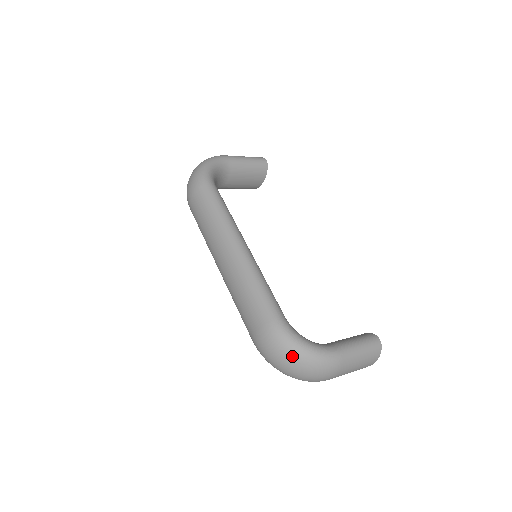
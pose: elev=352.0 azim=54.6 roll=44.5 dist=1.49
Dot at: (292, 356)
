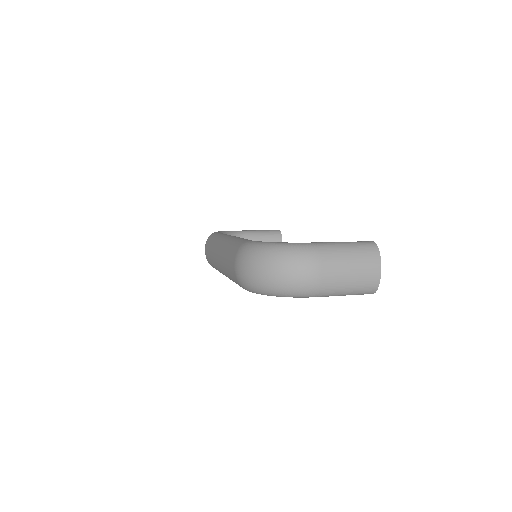
Dot at: (260, 255)
